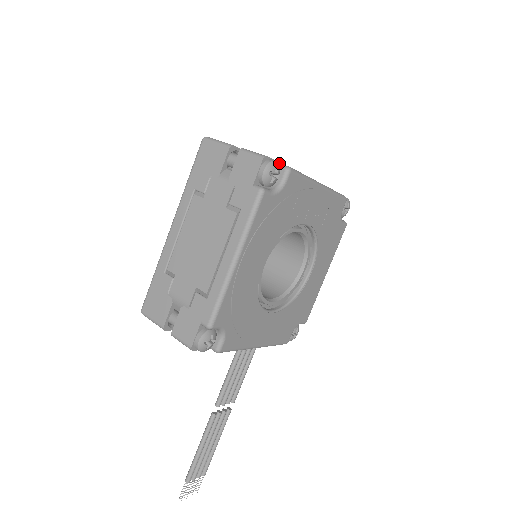
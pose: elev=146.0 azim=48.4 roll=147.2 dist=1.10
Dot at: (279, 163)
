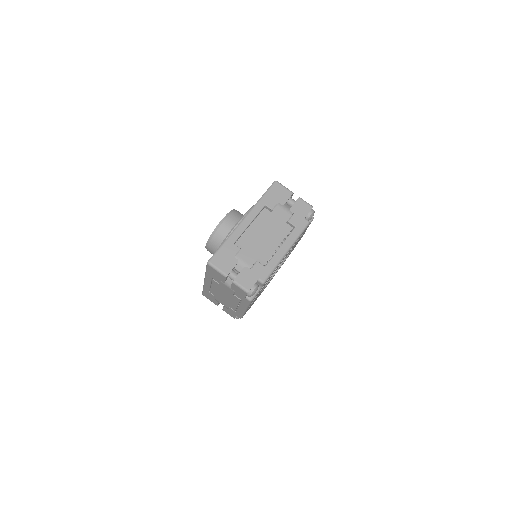
Dot at: (257, 280)
